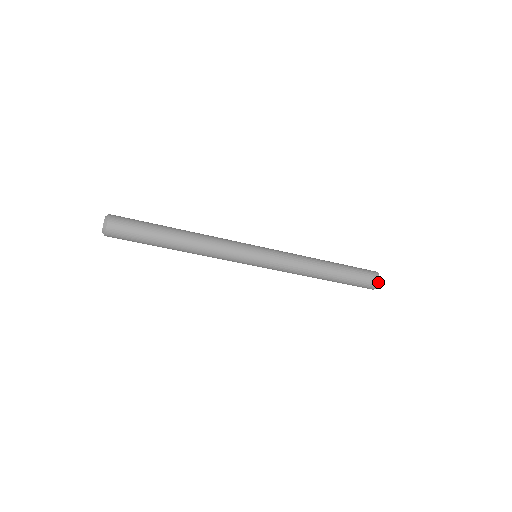
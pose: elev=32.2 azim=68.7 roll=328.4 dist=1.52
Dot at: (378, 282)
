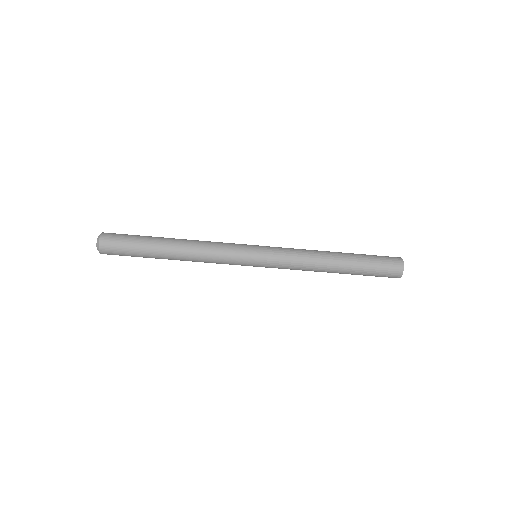
Dot at: (402, 263)
